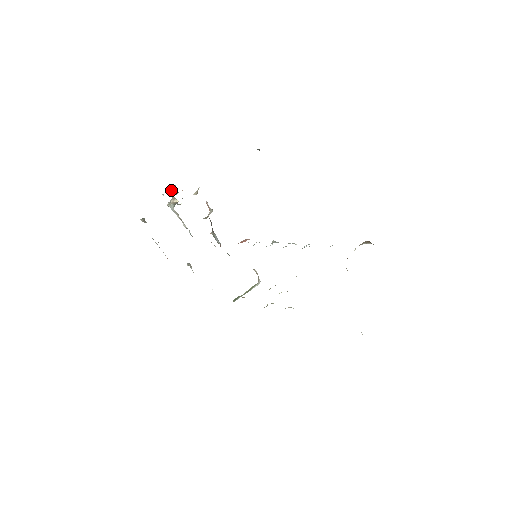
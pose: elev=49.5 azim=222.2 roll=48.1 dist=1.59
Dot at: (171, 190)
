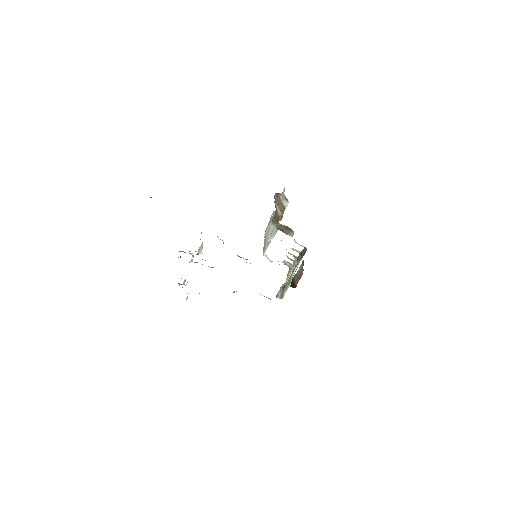
Dot at: occluded
